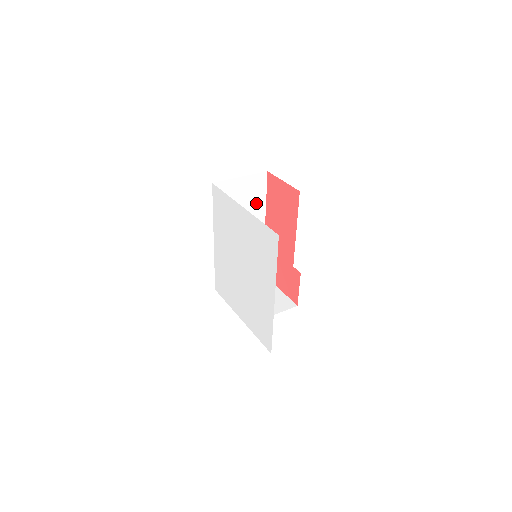
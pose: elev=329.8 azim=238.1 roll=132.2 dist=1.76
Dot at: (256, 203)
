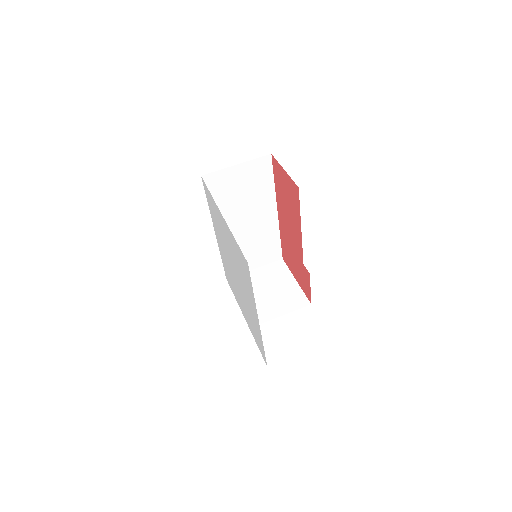
Dot at: (262, 189)
